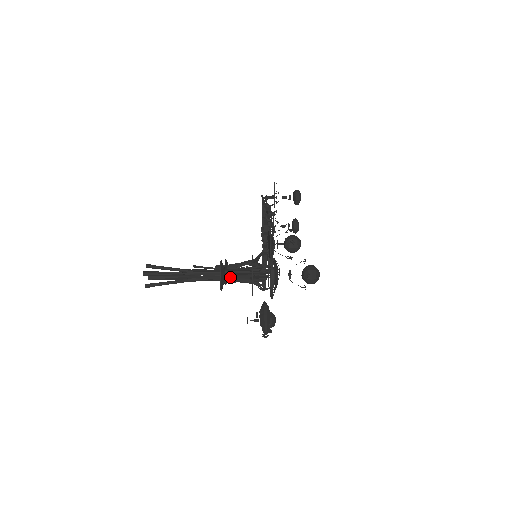
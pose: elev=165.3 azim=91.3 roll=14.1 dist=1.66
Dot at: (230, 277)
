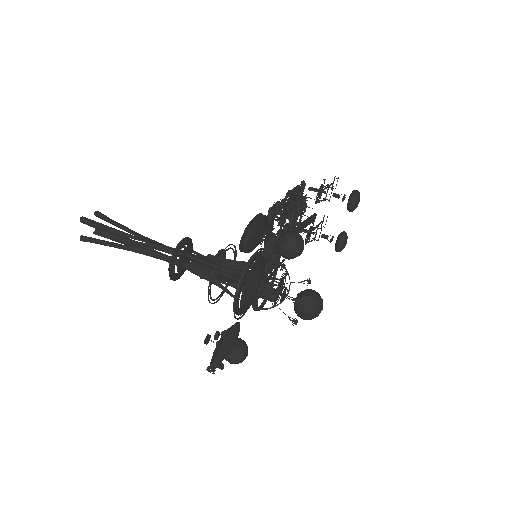
Dot at: (189, 265)
